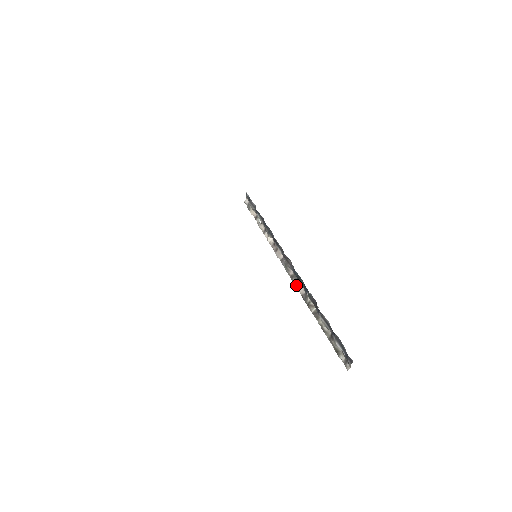
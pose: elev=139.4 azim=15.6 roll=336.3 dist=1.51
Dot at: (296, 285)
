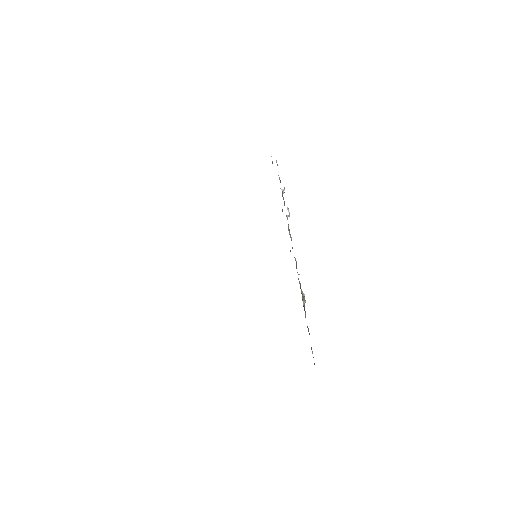
Dot at: occluded
